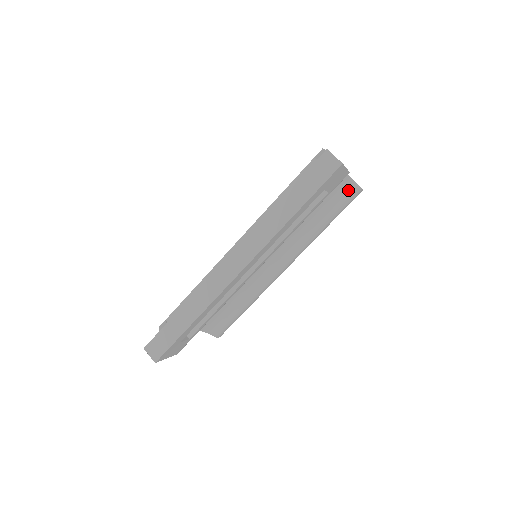
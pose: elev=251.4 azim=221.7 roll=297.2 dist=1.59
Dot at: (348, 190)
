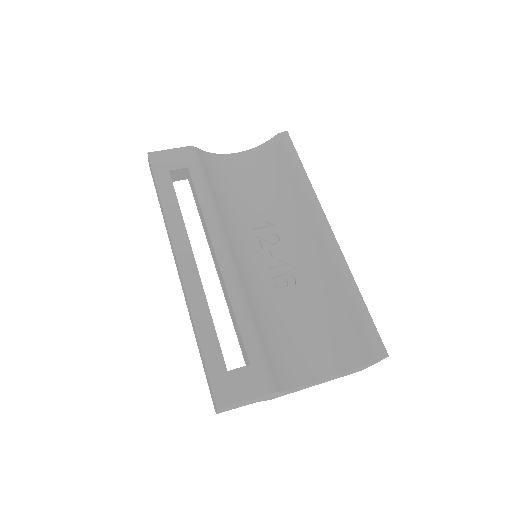
Dot at: (274, 148)
